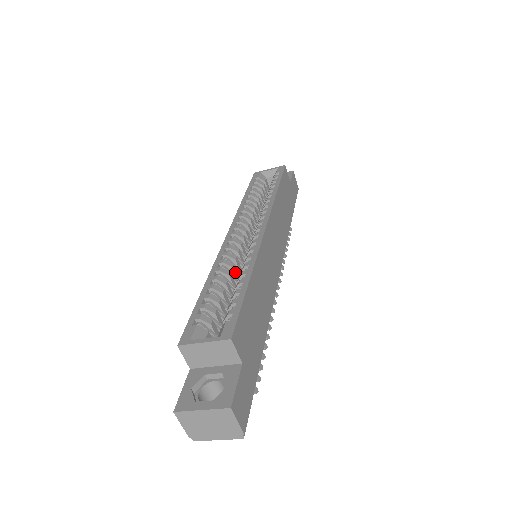
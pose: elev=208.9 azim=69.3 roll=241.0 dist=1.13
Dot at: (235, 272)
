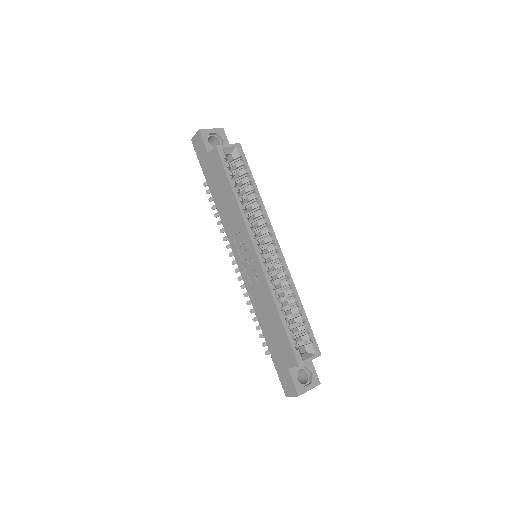
Dot at: occluded
